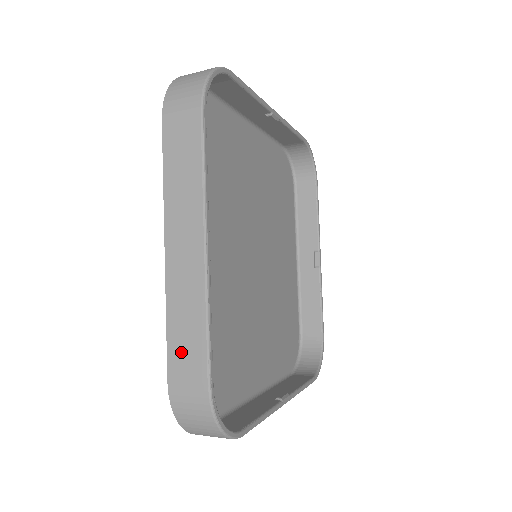
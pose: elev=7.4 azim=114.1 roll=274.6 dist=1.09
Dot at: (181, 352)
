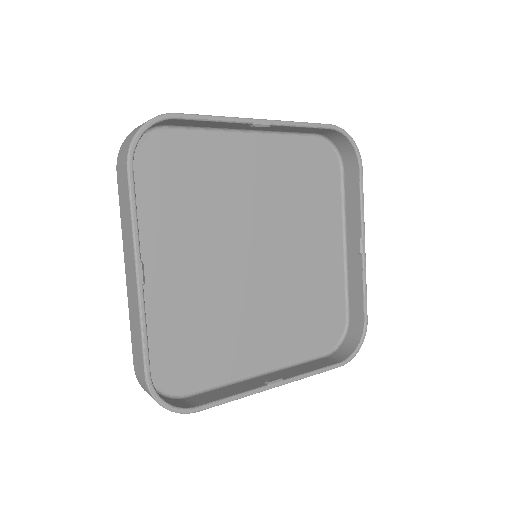
Dot at: (135, 348)
